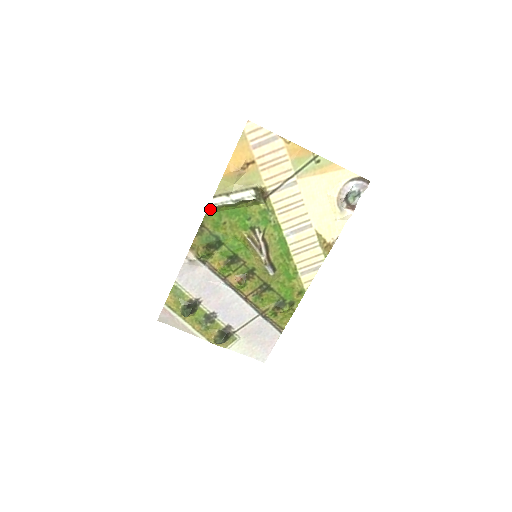
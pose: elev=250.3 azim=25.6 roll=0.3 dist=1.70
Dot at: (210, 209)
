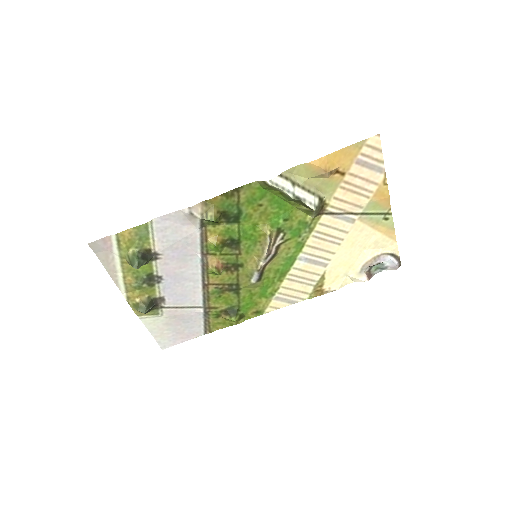
Dot at: (265, 183)
